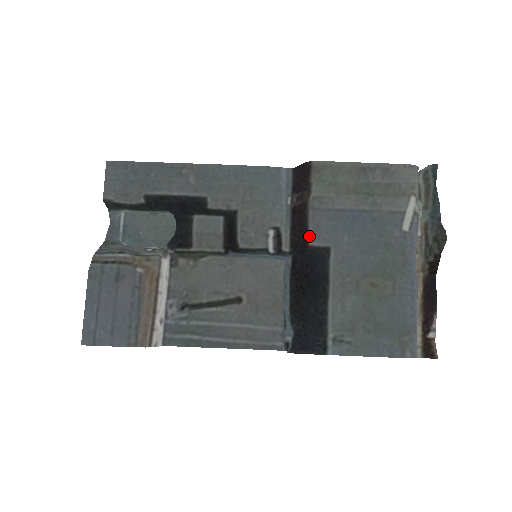
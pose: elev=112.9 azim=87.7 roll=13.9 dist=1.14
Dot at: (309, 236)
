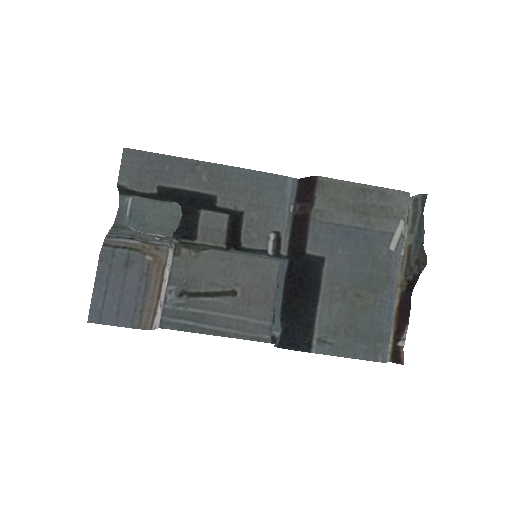
Dot at: (307, 245)
